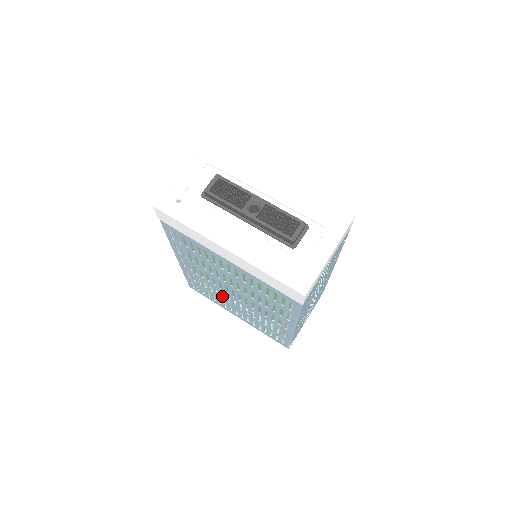
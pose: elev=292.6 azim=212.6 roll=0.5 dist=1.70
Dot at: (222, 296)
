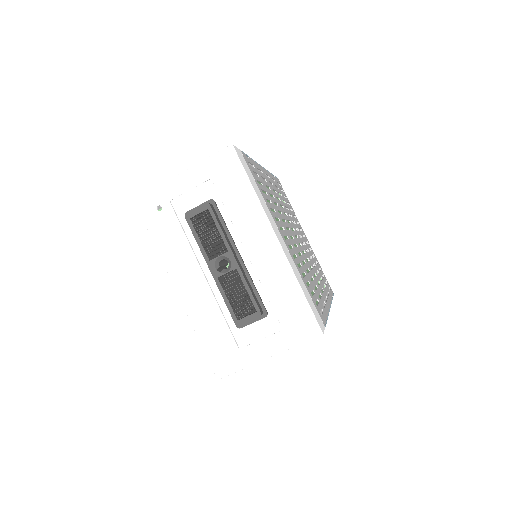
Dot at: occluded
